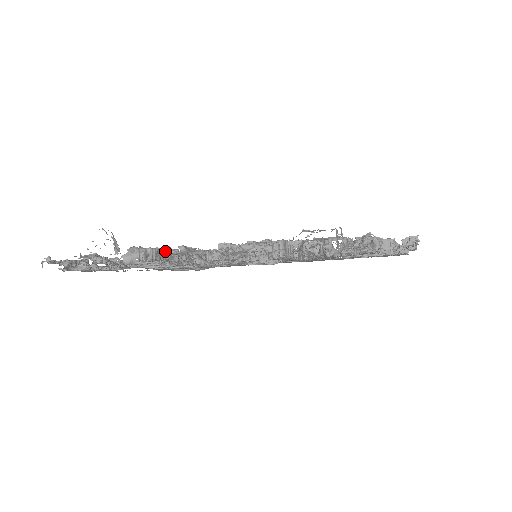
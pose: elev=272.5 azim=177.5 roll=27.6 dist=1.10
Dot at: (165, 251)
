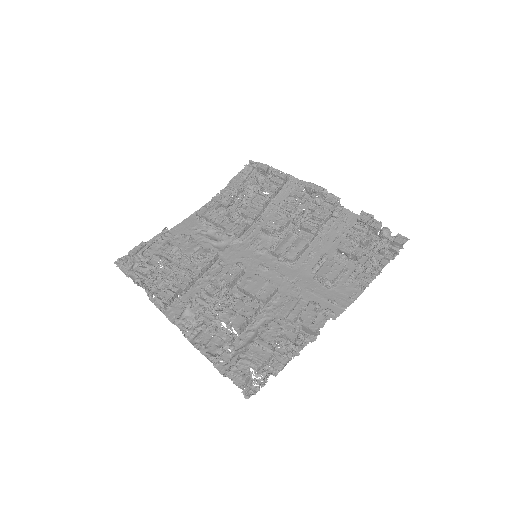
Dot at: (185, 273)
